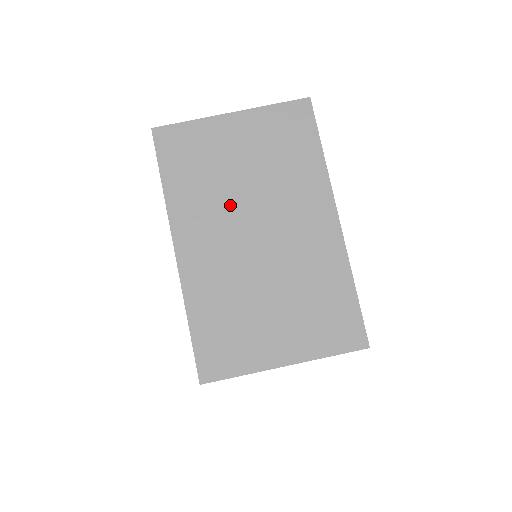
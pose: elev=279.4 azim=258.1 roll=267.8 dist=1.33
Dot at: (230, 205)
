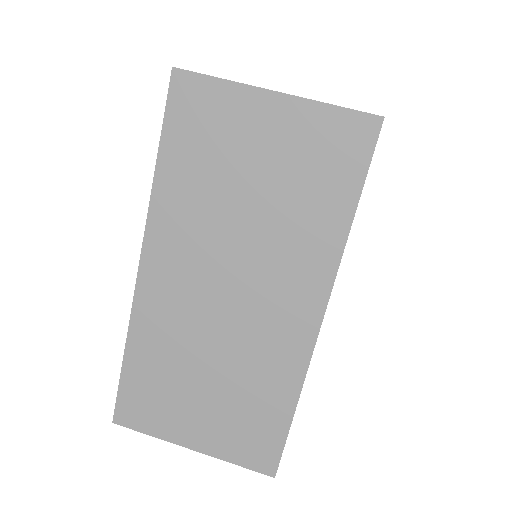
Dot at: occluded
